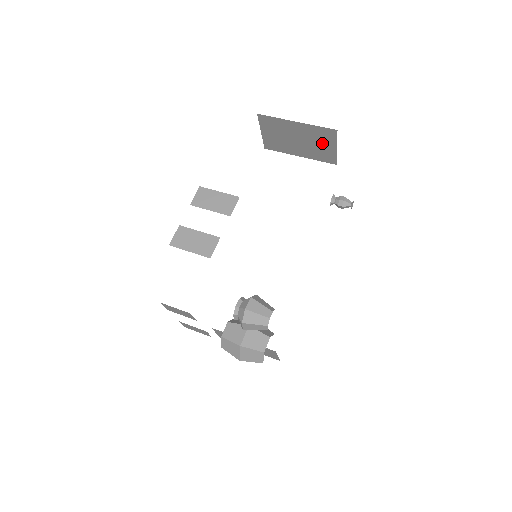
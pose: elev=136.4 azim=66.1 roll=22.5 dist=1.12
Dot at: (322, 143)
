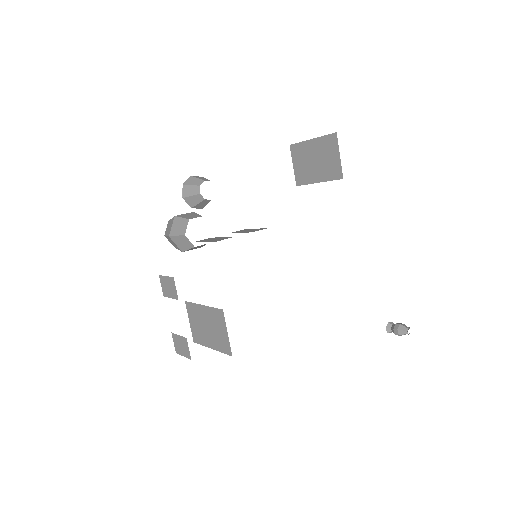
Dot at: (330, 155)
